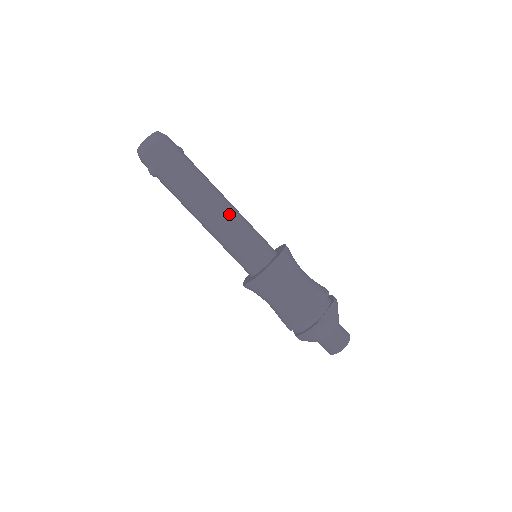
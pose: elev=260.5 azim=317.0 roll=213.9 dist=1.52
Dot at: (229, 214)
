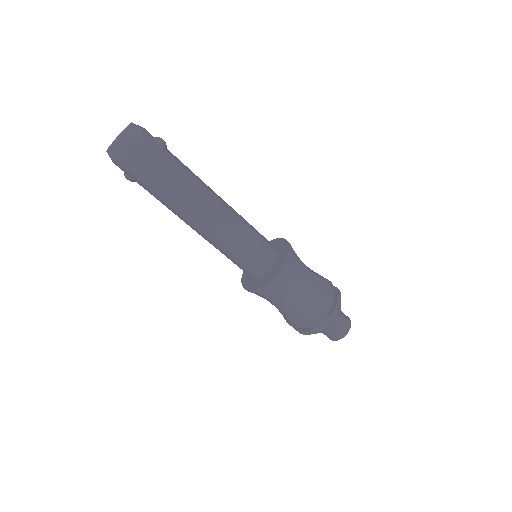
Dot at: (220, 230)
